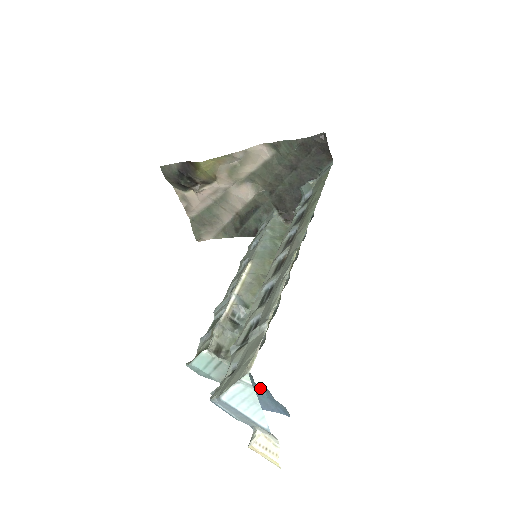
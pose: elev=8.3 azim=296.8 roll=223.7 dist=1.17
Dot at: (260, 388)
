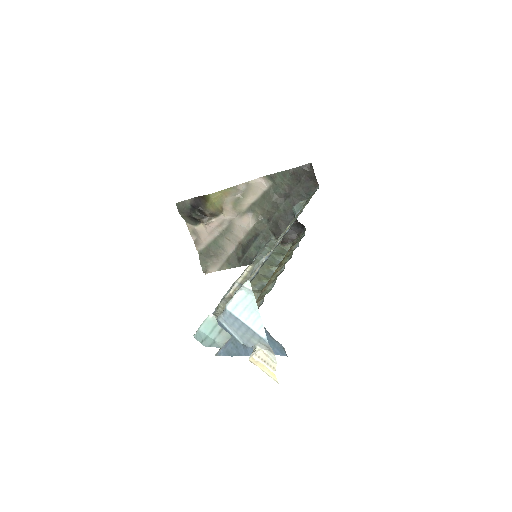
Dot at: occluded
